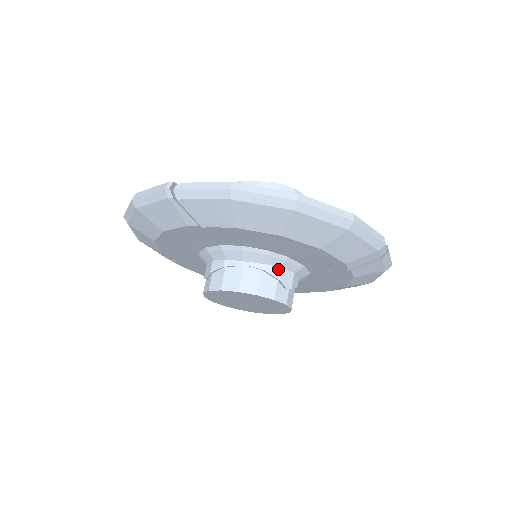
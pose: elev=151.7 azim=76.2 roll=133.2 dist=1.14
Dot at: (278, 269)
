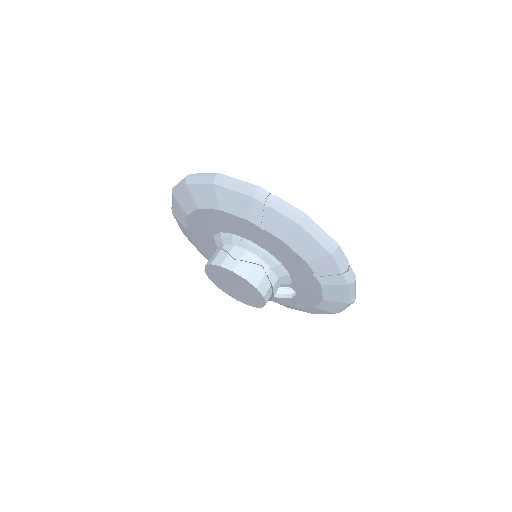
Dot at: (231, 246)
